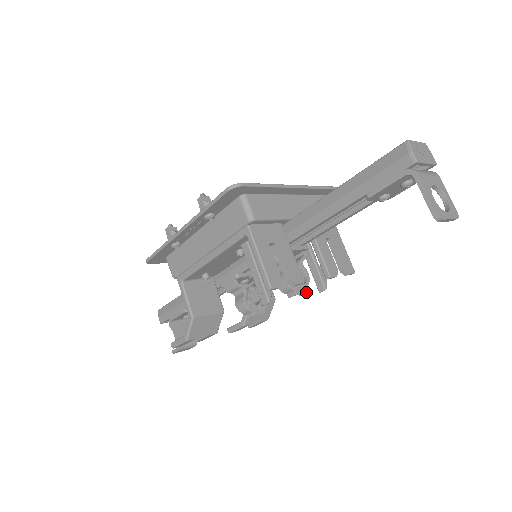
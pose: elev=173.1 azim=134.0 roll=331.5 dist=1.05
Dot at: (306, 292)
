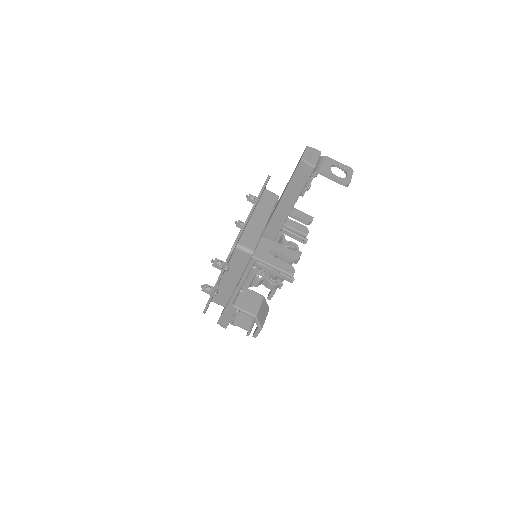
Dot at: (301, 253)
